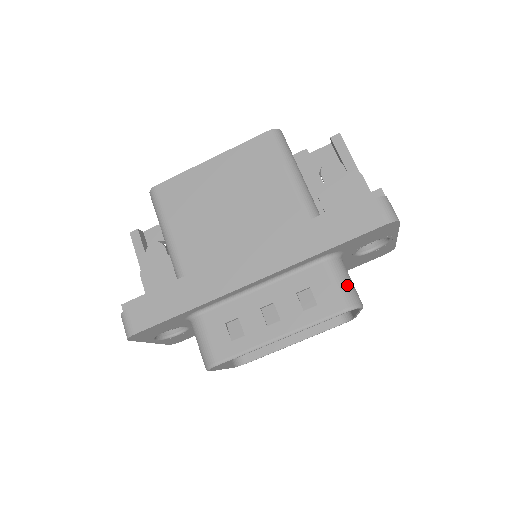
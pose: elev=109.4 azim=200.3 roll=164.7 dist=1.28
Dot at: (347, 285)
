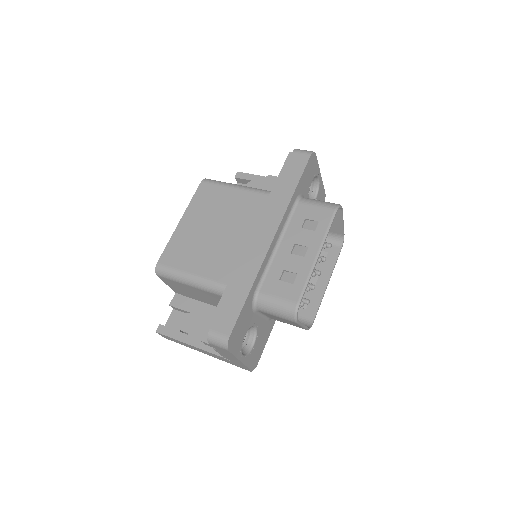
Dot at: (323, 202)
